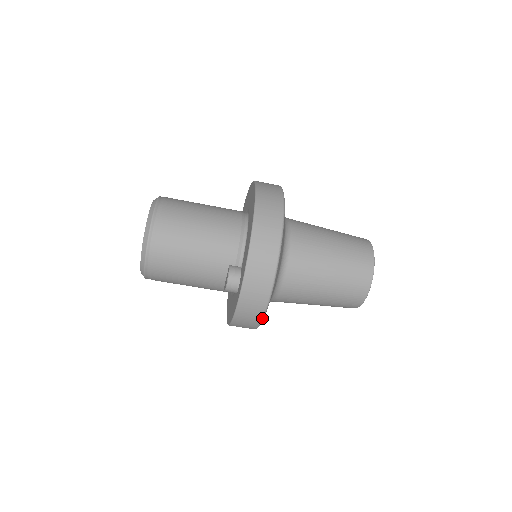
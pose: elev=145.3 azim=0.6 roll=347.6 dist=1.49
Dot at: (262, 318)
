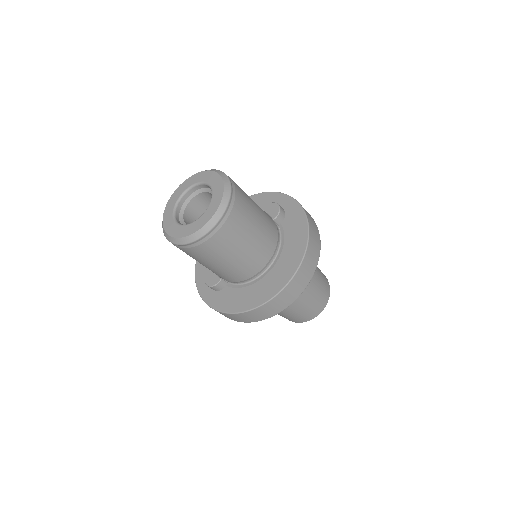
Dot at: occluded
